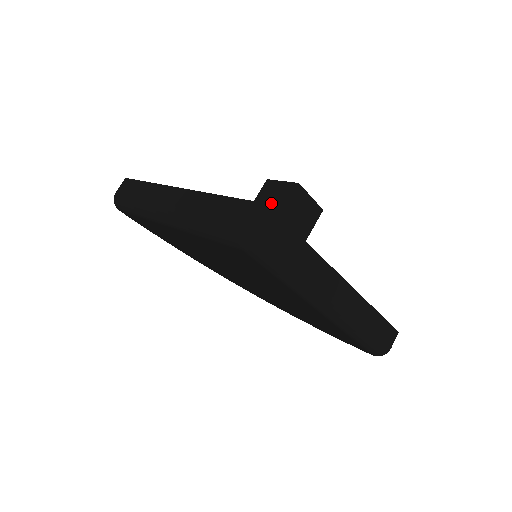
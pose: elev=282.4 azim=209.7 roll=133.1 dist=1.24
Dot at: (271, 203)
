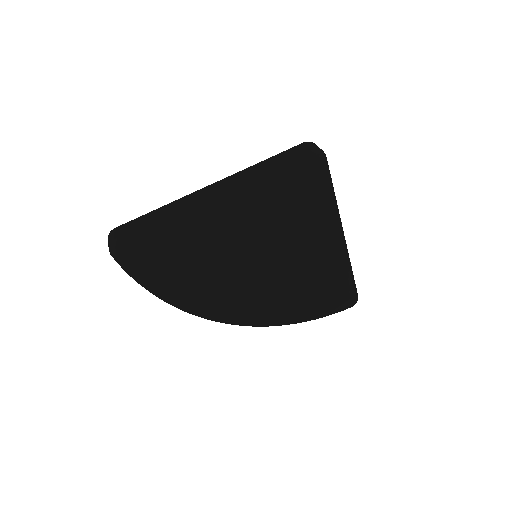
Dot at: occluded
